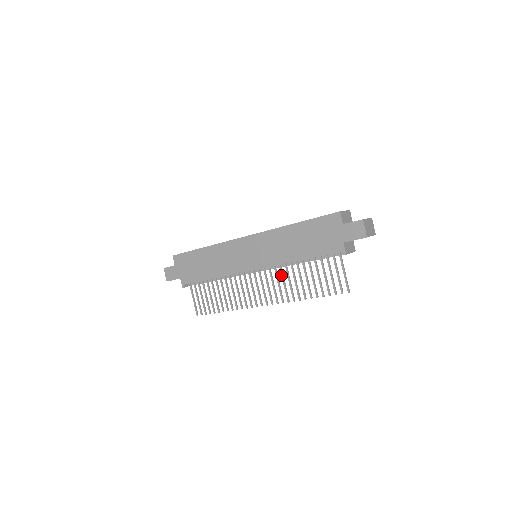
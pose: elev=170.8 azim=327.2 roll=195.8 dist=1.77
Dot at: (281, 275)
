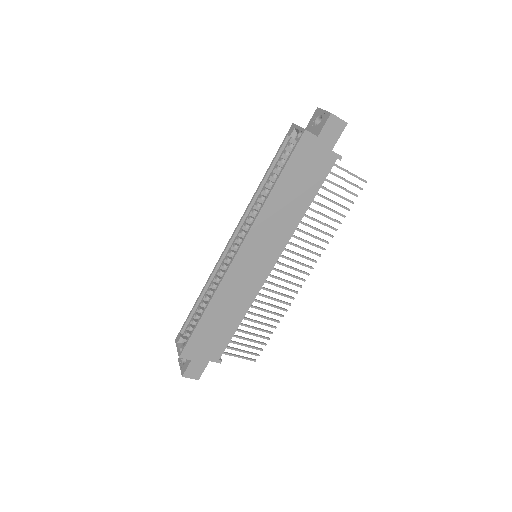
Dot at: occluded
